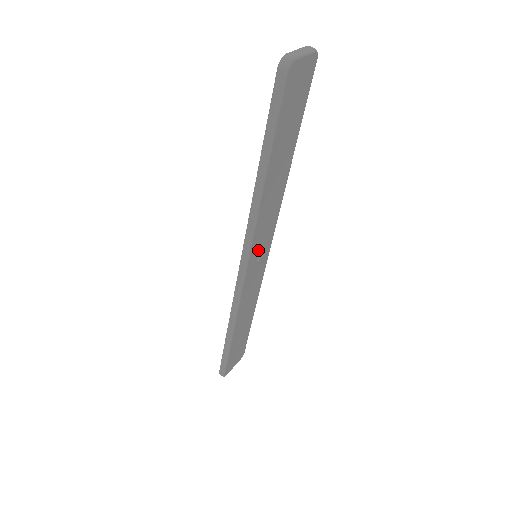
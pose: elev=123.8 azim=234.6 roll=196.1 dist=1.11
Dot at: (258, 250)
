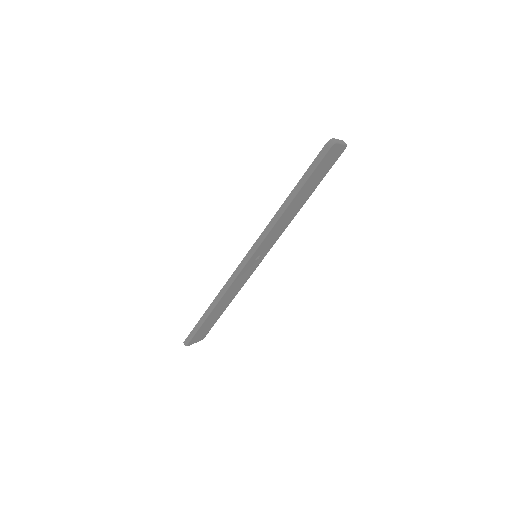
Dot at: (261, 251)
